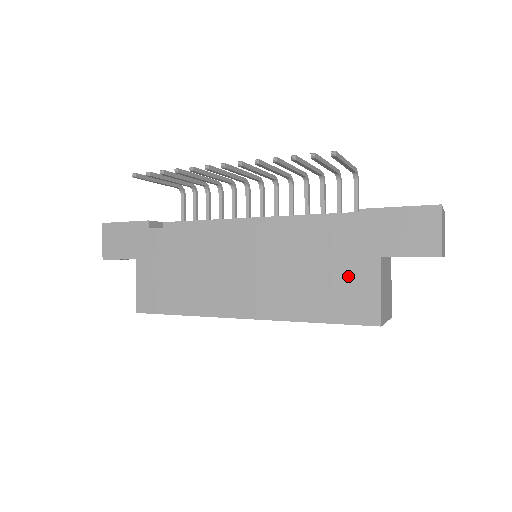
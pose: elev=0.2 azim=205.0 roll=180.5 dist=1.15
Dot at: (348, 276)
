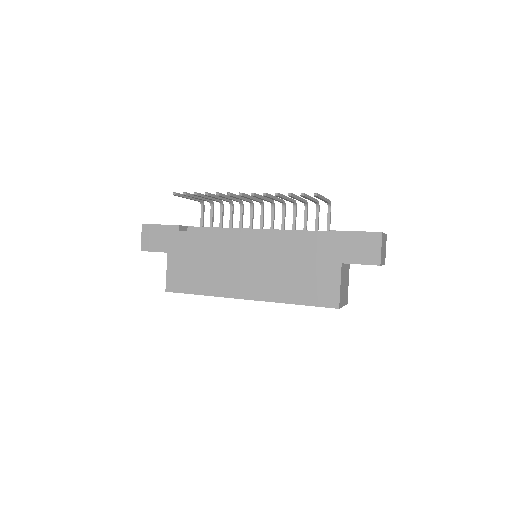
Dot at: (320, 274)
